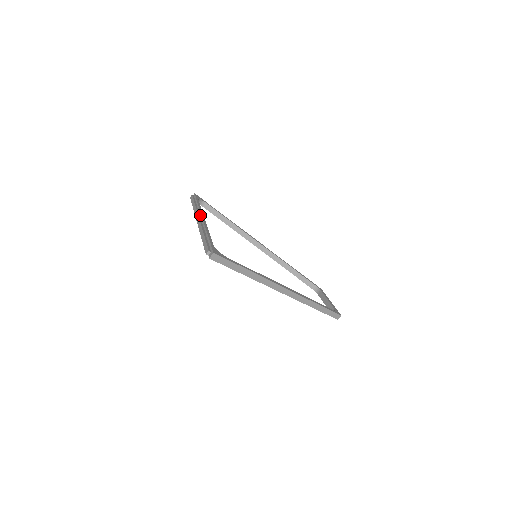
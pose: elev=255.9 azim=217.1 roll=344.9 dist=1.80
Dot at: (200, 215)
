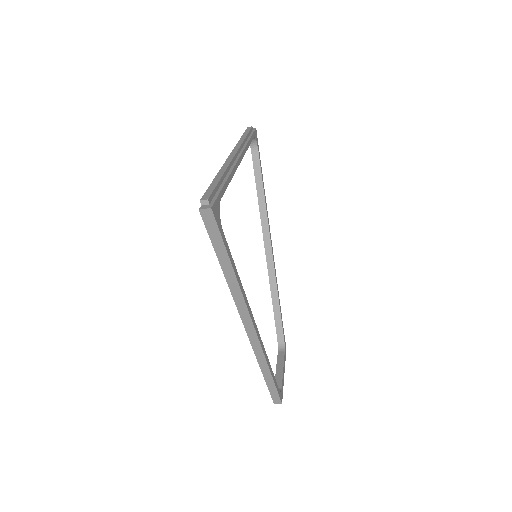
Dot at: (240, 152)
